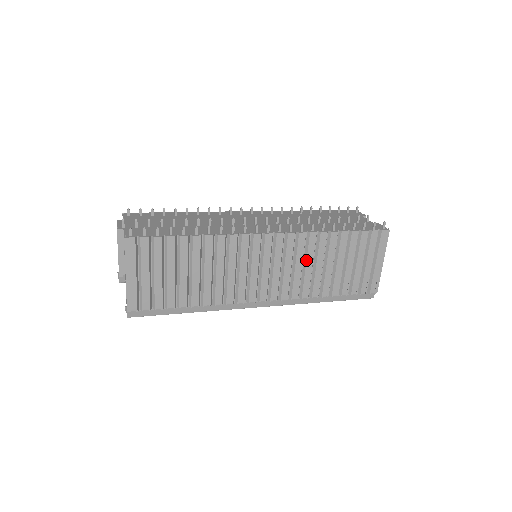
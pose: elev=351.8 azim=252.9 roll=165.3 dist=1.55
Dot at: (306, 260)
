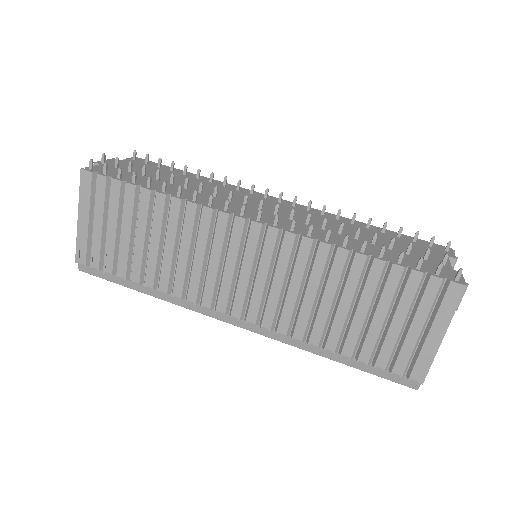
Dot at: (307, 282)
